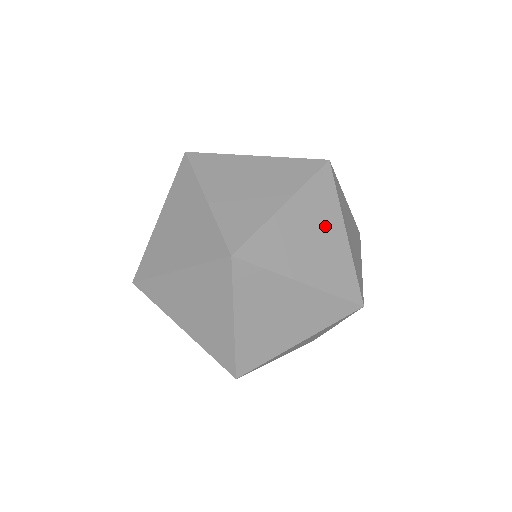
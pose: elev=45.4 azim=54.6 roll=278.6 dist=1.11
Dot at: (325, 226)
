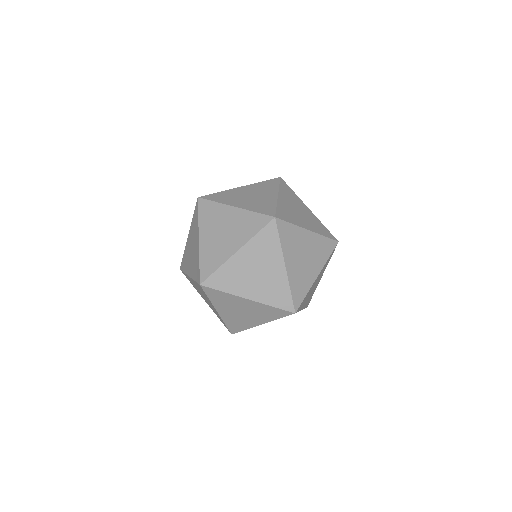
Dot at: (268, 263)
